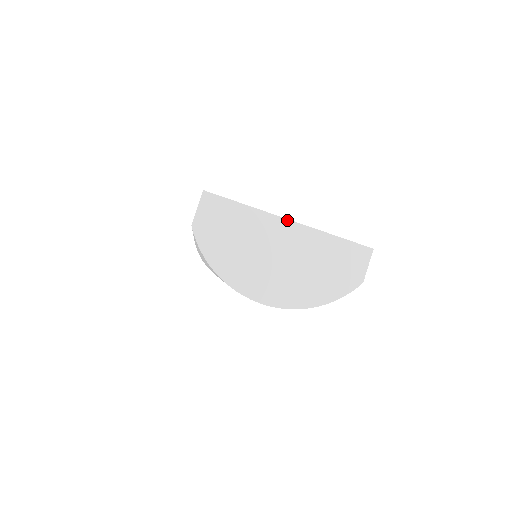
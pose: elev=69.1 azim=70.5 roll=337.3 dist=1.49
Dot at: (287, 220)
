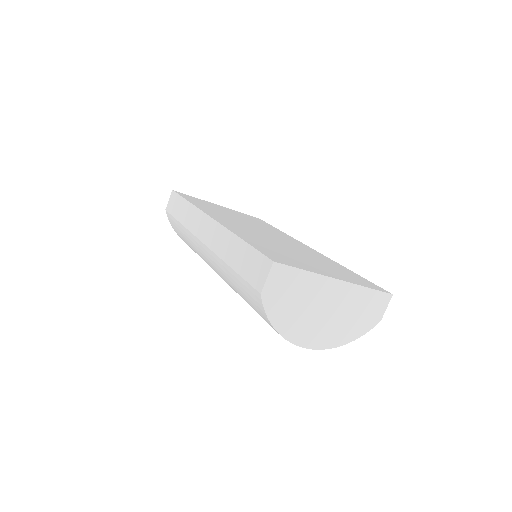
Dot at: (336, 280)
